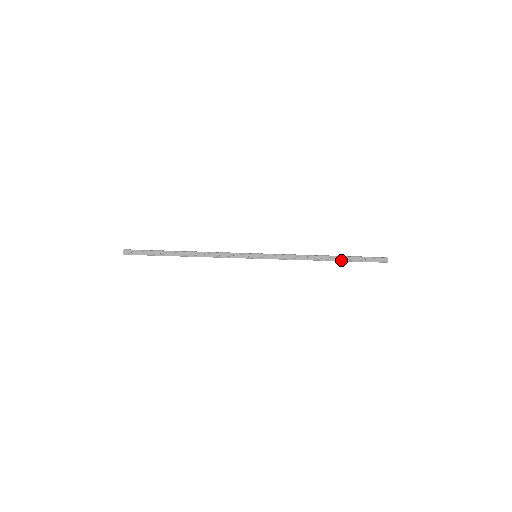
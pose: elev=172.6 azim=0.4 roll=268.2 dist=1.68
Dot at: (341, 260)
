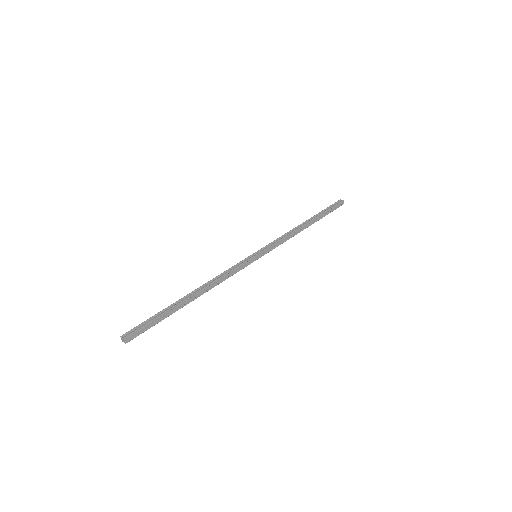
Dot at: (317, 220)
